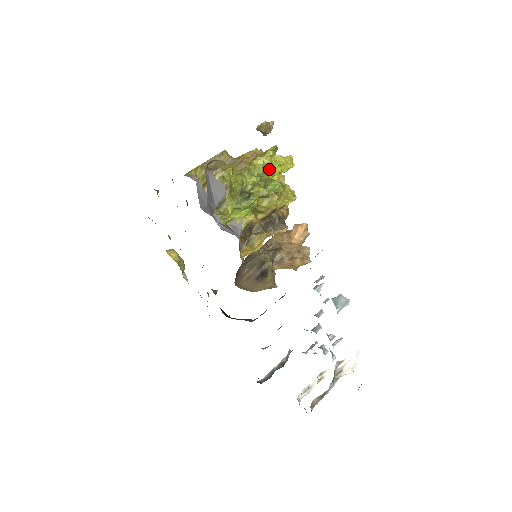
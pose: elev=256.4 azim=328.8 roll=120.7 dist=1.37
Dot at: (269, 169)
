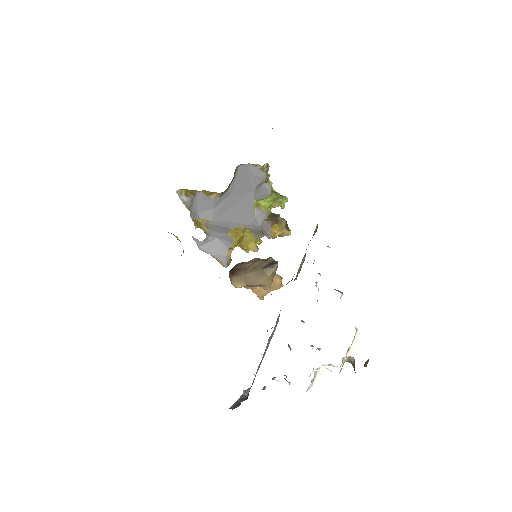
Dot at: occluded
